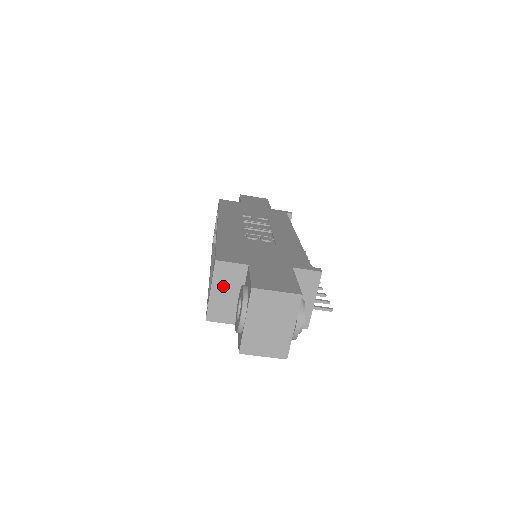
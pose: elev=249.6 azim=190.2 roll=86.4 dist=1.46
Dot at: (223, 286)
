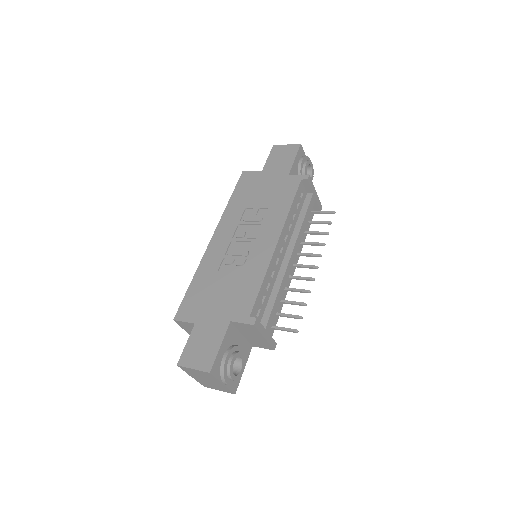
Dot at: occluded
